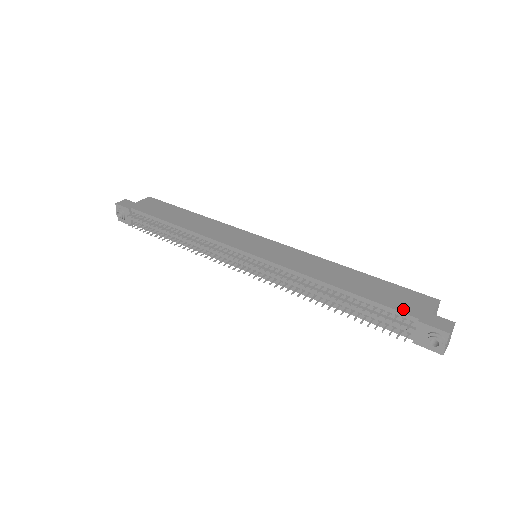
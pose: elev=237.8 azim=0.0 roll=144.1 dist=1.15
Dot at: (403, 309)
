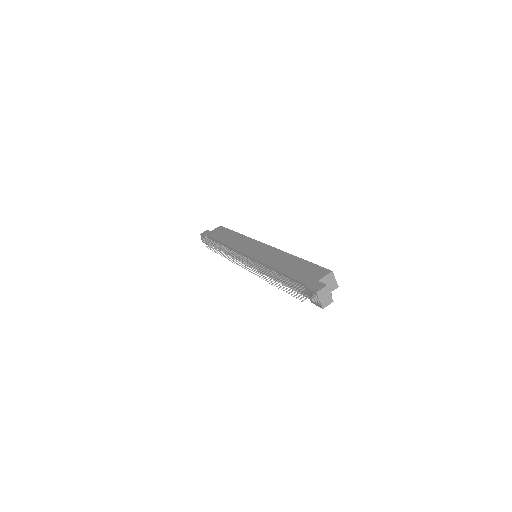
Dot at: (302, 280)
